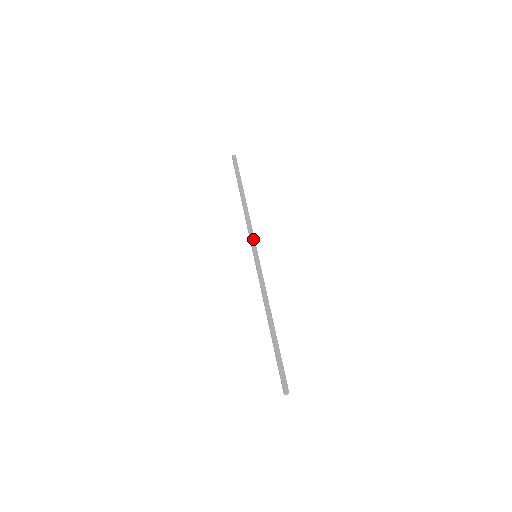
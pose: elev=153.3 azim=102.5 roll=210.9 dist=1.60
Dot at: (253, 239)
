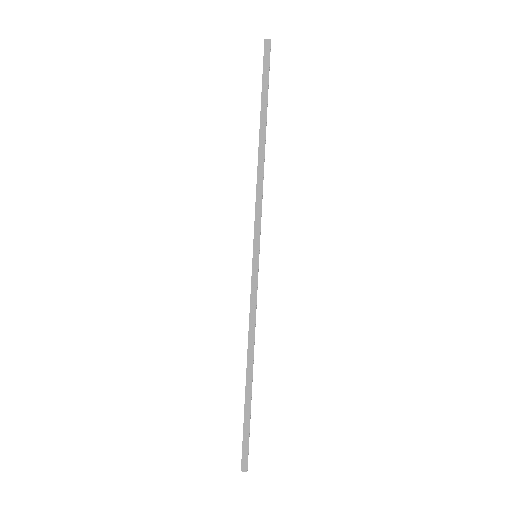
Dot at: (258, 227)
